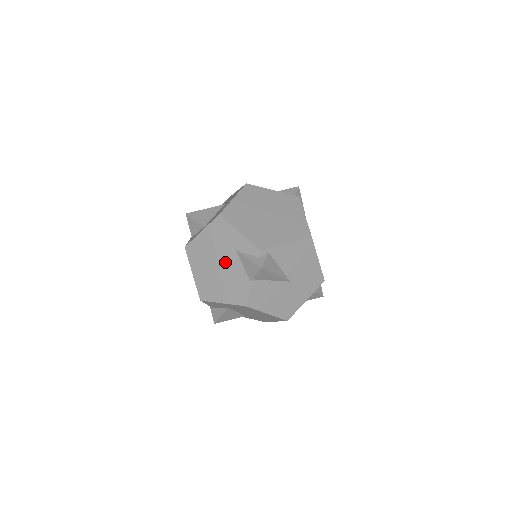
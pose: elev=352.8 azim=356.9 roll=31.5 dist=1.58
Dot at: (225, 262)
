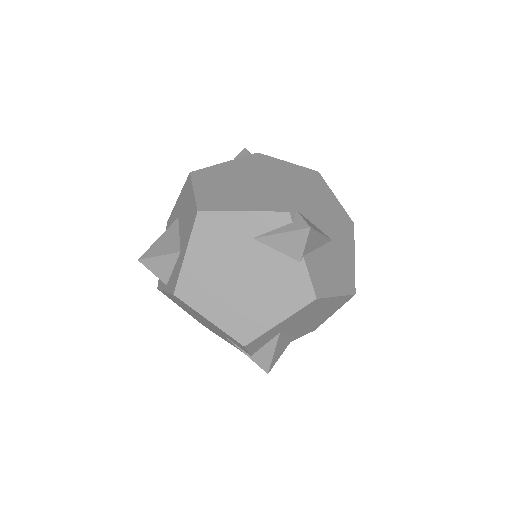
Dot at: (247, 266)
